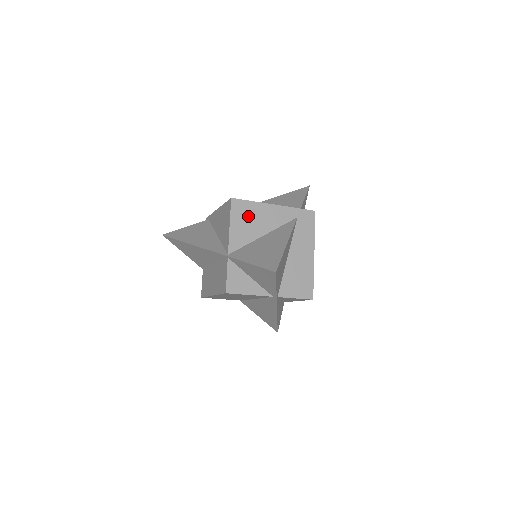
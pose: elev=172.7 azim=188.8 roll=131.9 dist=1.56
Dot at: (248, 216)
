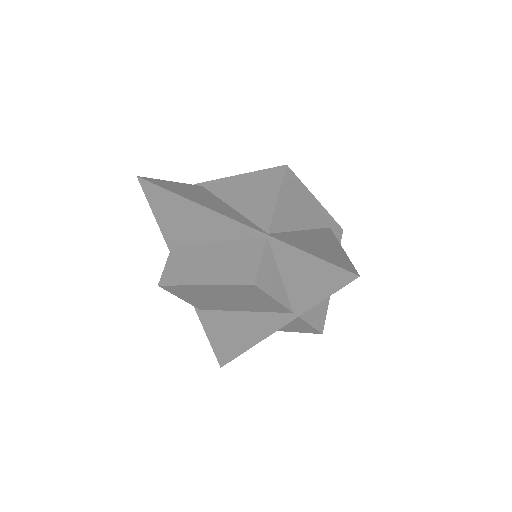
Dot at: (295, 197)
